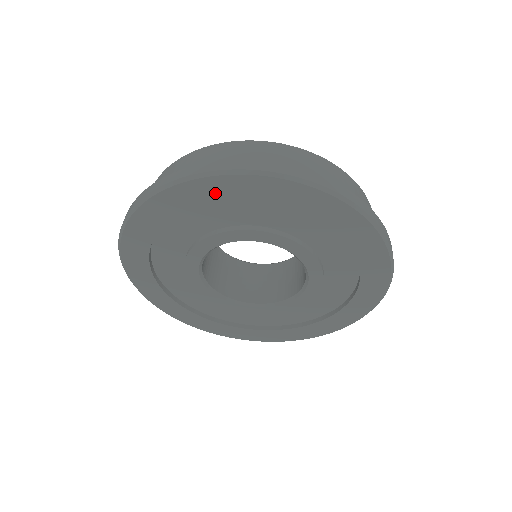
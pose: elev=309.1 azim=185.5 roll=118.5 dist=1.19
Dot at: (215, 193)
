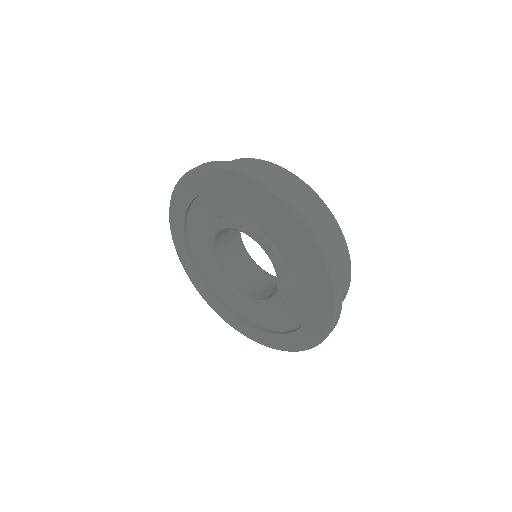
Dot at: (182, 203)
